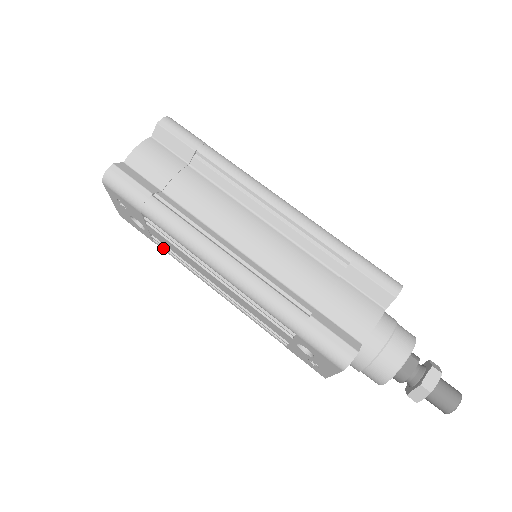
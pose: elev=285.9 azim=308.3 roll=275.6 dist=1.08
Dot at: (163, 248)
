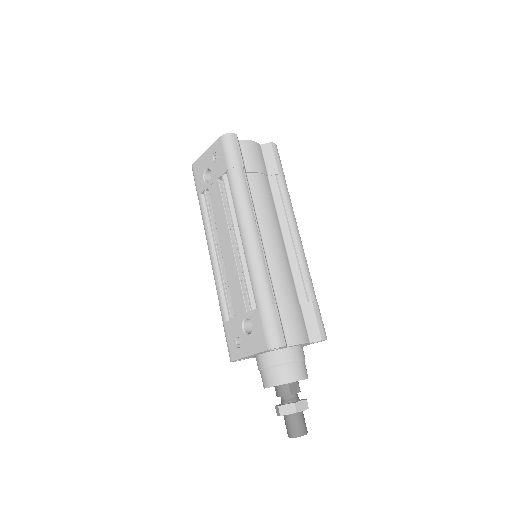
Dot at: (203, 203)
